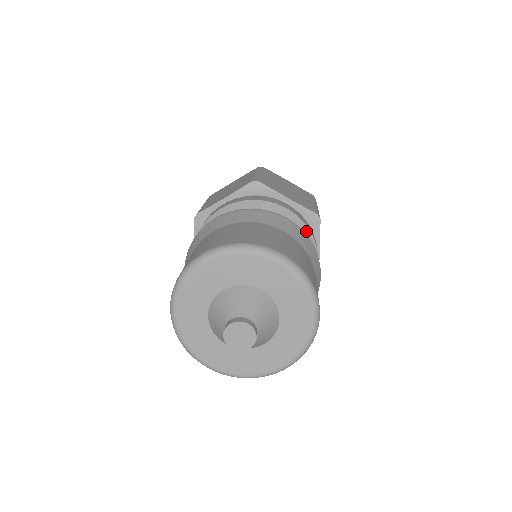
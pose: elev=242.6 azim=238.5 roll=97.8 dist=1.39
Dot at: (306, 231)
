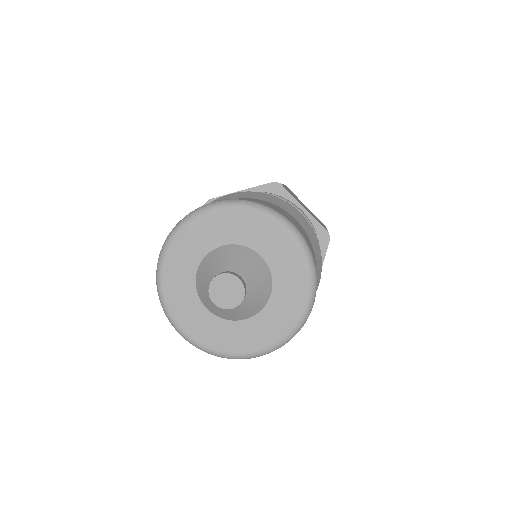
Dot at: occluded
